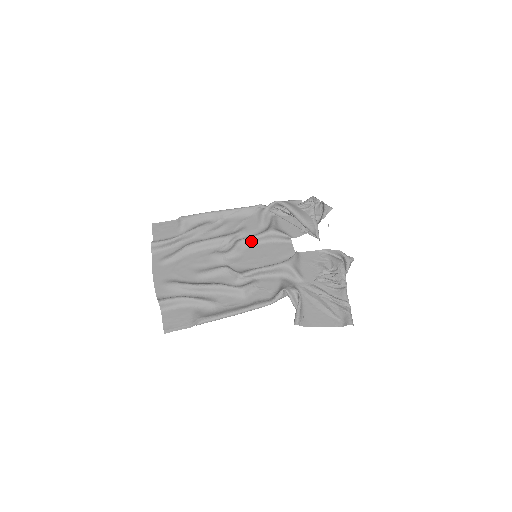
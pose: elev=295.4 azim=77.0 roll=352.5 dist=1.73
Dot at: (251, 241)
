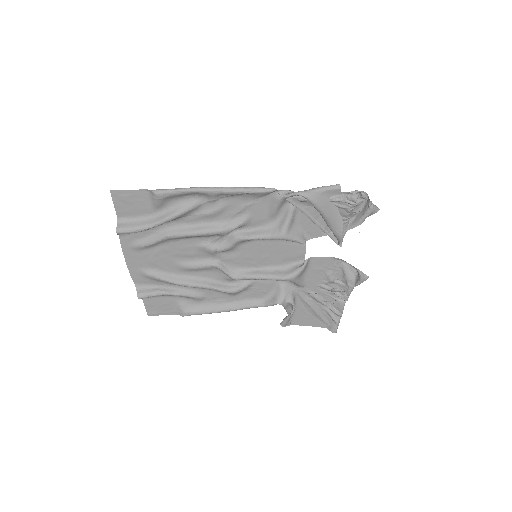
Dot at: (253, 239)
